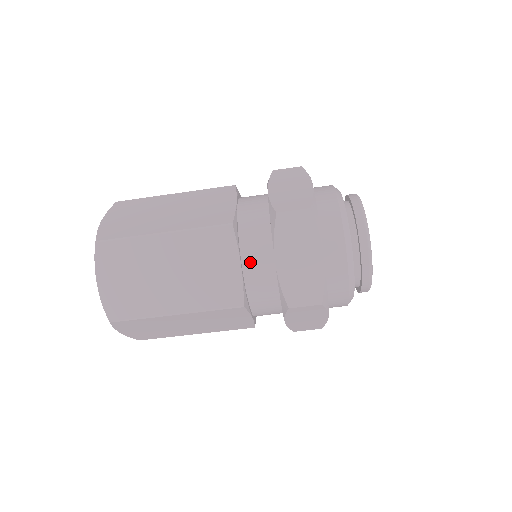
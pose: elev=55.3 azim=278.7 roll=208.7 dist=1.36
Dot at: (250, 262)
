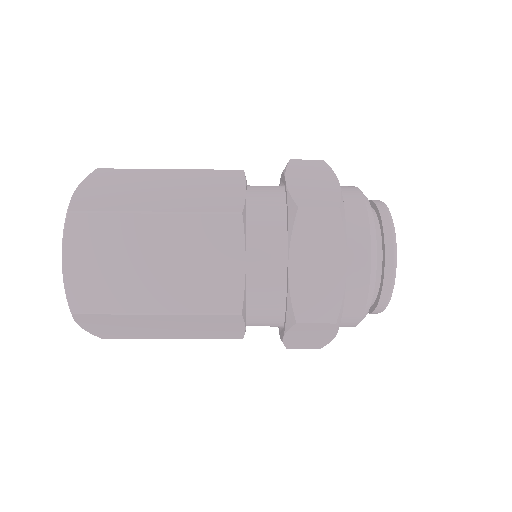
Dot at: (255, 323)
